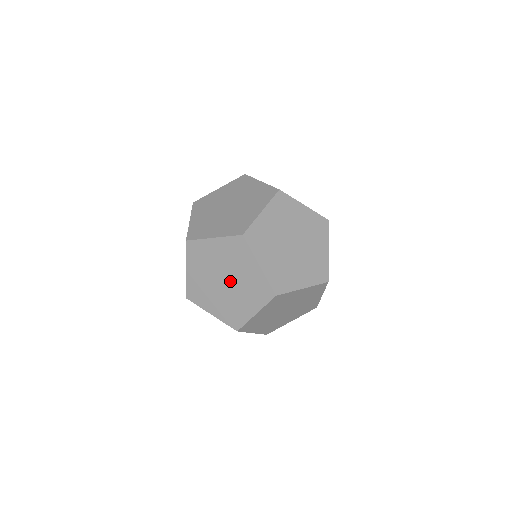
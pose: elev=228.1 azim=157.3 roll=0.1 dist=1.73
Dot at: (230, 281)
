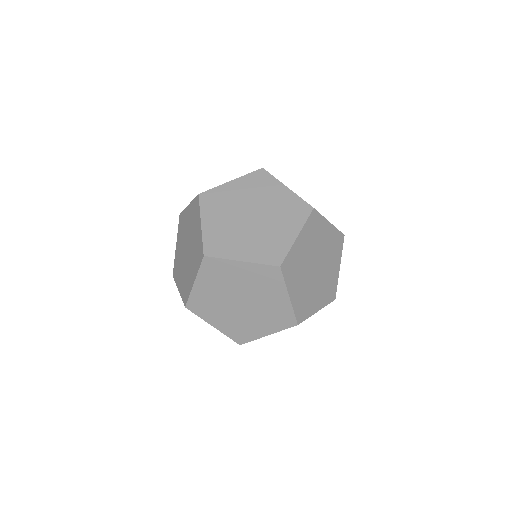
Dot at: (258, 214)
